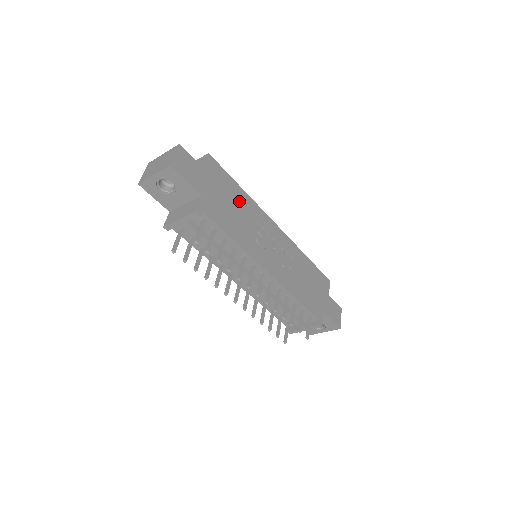
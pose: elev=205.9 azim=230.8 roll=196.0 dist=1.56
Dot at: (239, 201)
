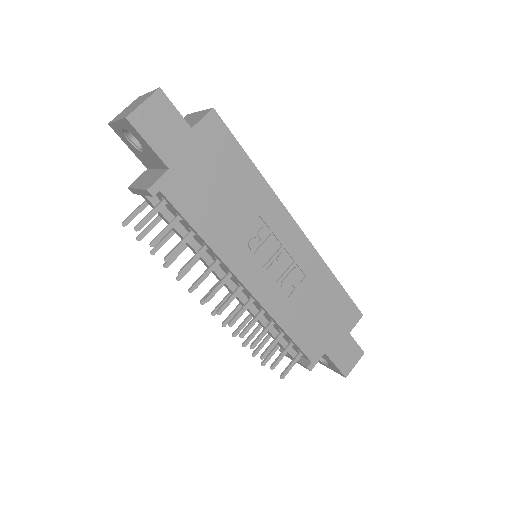
Dot at: (241, 185)
